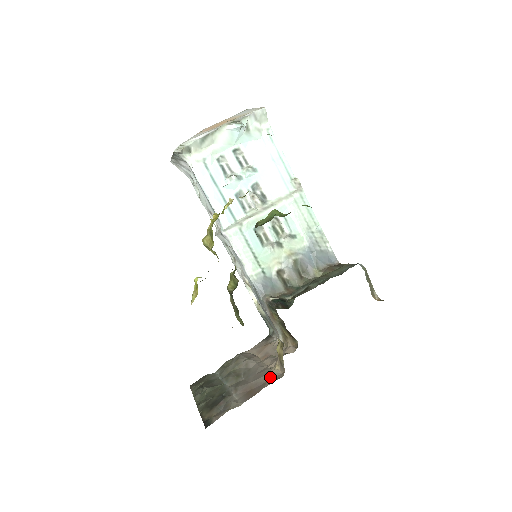
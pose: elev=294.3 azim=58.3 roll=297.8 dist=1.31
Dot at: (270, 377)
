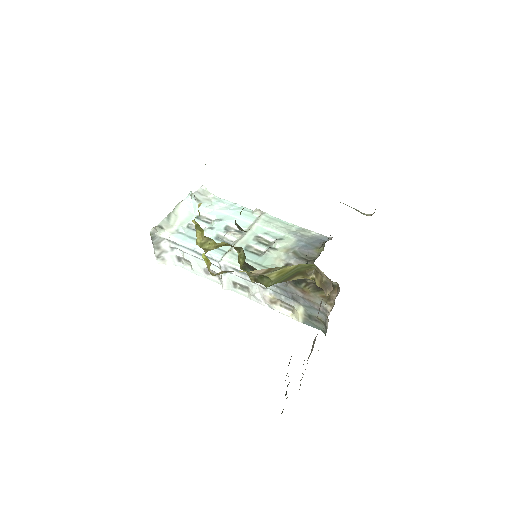
Dot at: occluded
